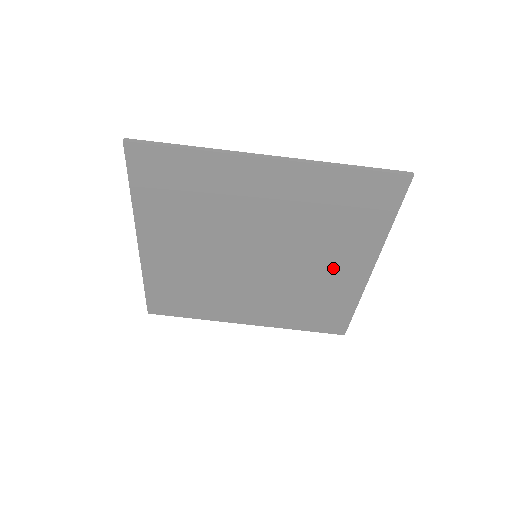
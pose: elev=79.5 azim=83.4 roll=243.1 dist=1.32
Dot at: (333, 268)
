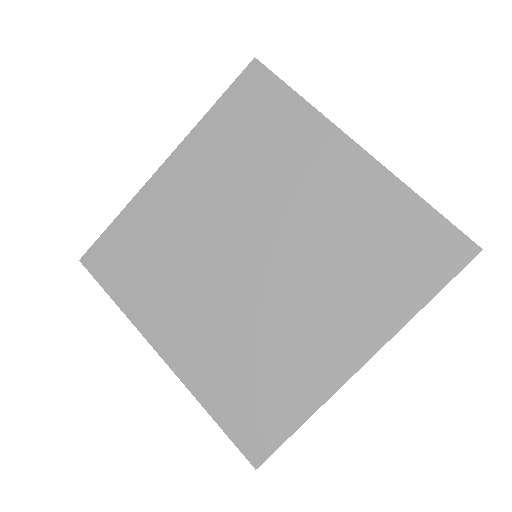
Dot at: (323, 329)
